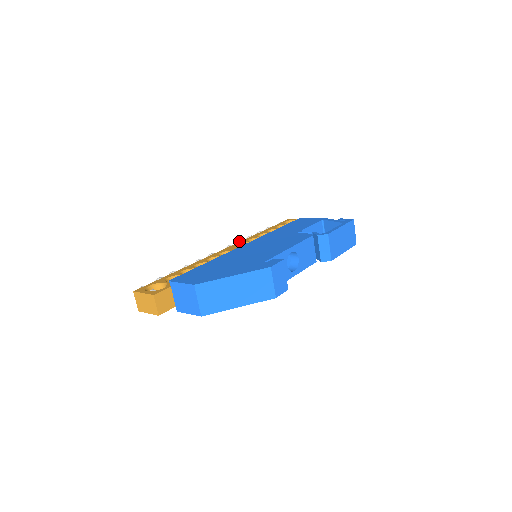
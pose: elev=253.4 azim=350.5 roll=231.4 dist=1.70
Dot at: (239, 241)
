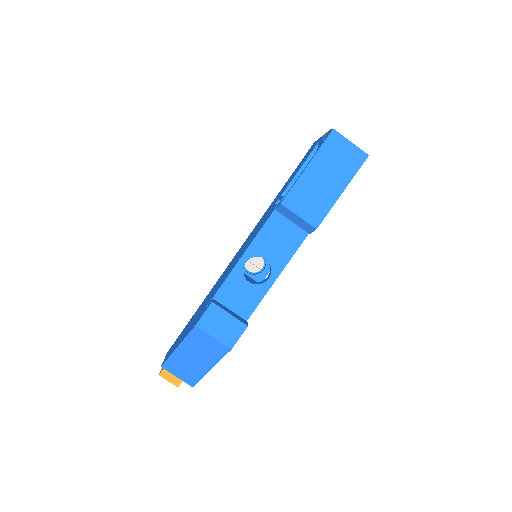
Dot at: occluded
